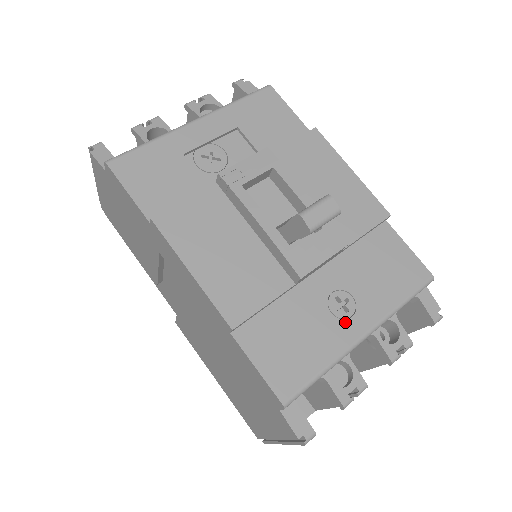
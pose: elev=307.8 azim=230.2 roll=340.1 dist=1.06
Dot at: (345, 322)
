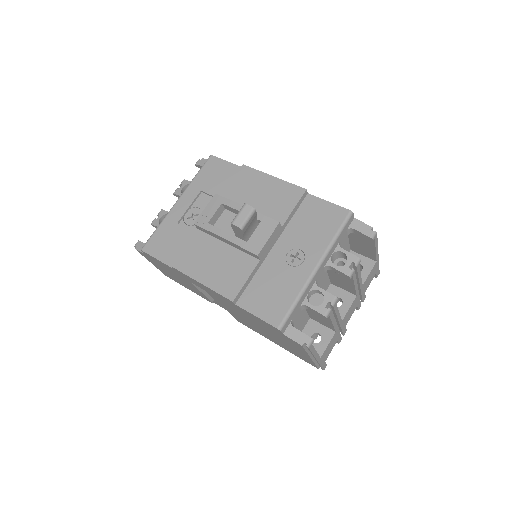
Dot at: (300, 267)
